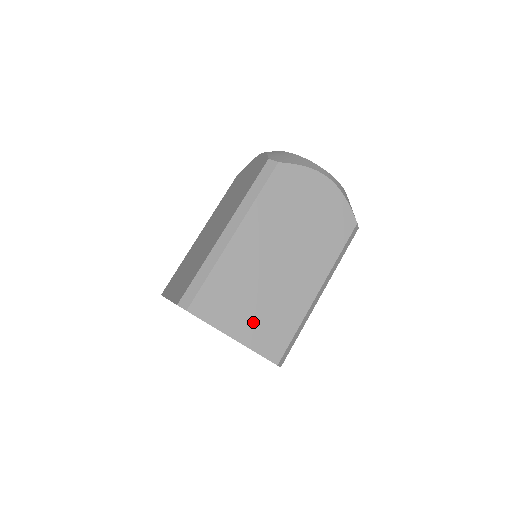
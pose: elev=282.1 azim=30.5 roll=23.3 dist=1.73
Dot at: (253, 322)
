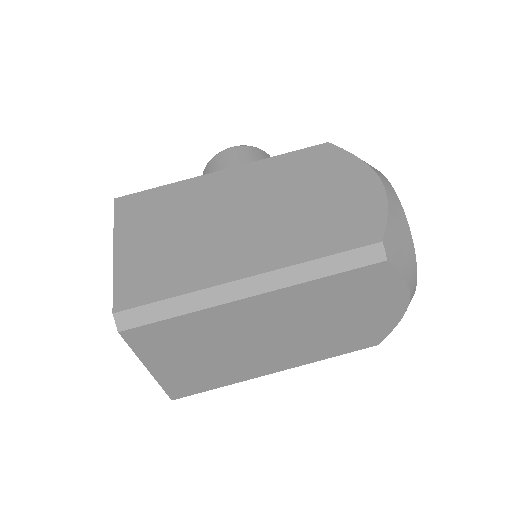
Dot at: (184, 367)
